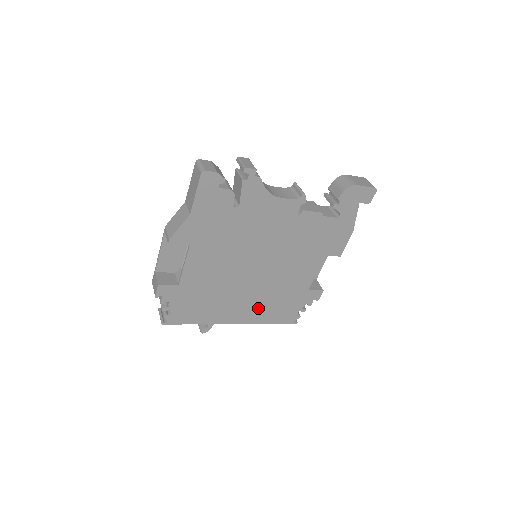
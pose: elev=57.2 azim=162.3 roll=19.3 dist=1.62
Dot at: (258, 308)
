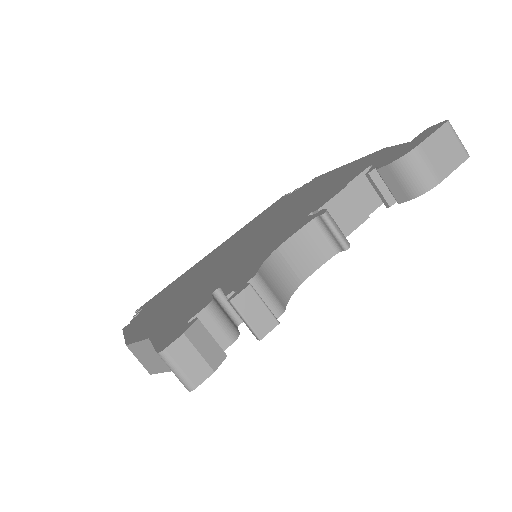
Dot at: occluded
